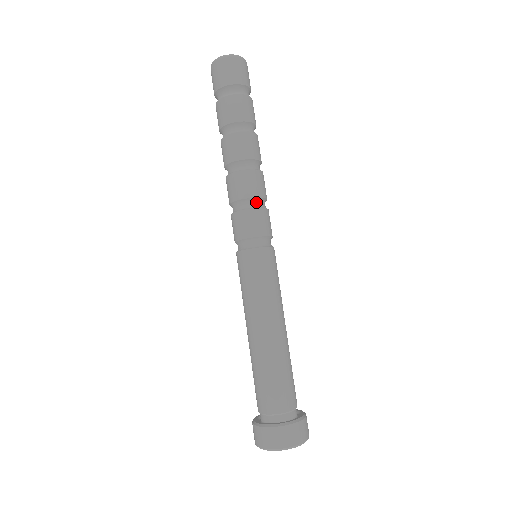
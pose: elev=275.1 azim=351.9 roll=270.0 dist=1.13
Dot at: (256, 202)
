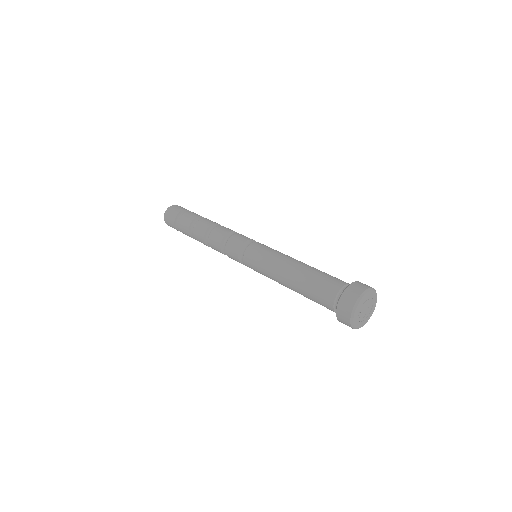
Dot at: occluded
